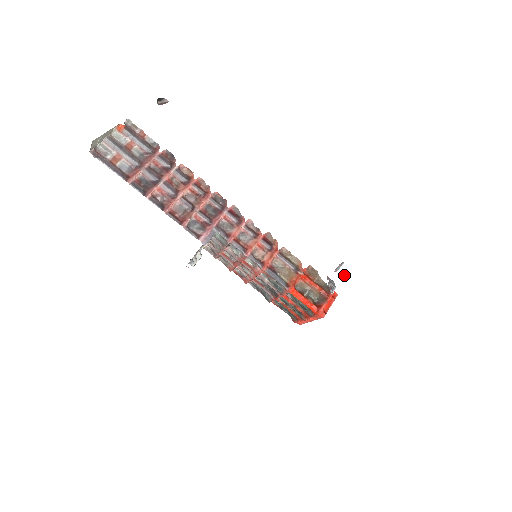
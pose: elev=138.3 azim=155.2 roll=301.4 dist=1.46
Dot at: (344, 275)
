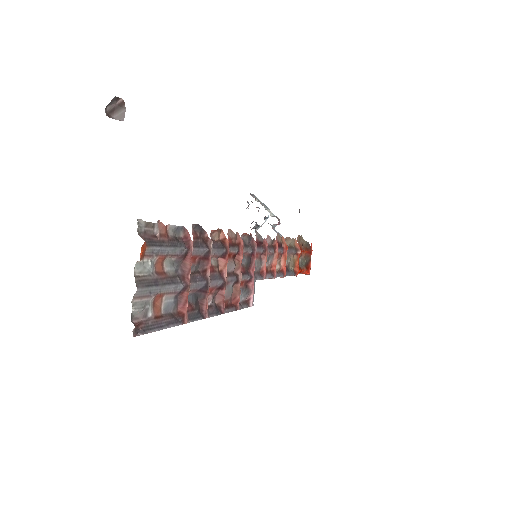
Dot at: (299, 212)
